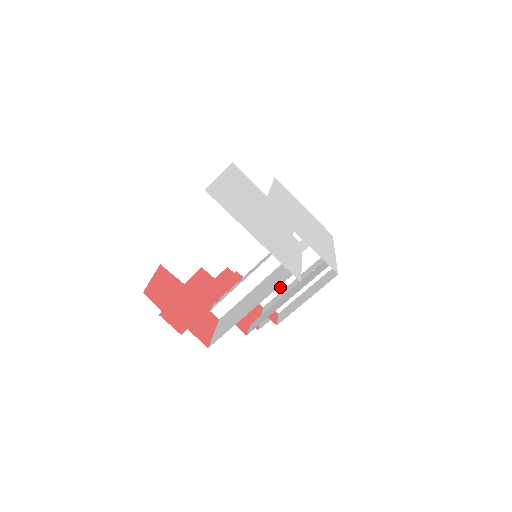
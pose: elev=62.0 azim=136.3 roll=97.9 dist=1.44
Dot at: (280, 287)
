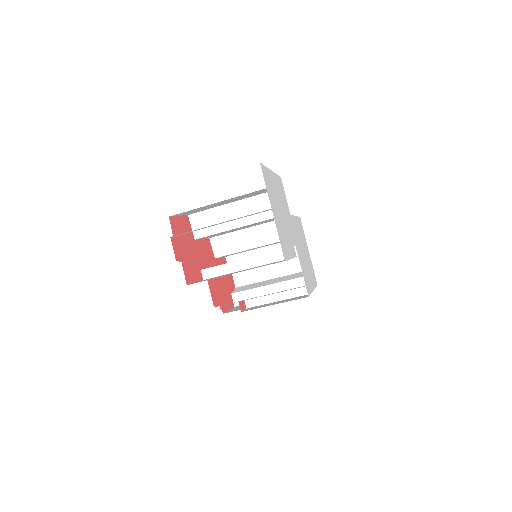
Dot at: occluded
